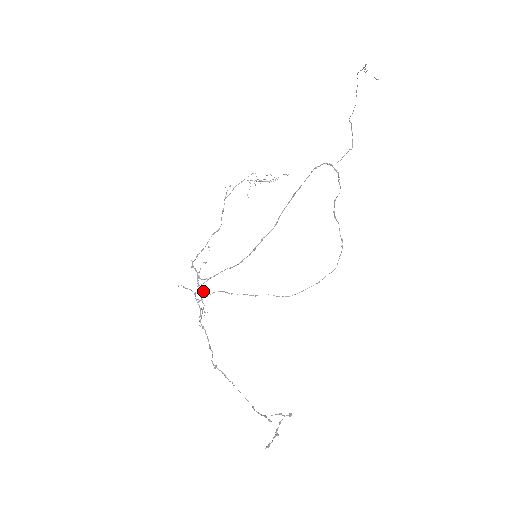
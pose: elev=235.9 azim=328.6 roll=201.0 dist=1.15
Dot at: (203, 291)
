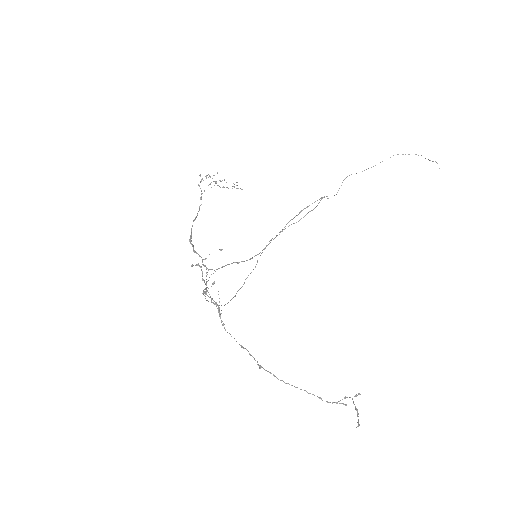
Dot at: occluded
